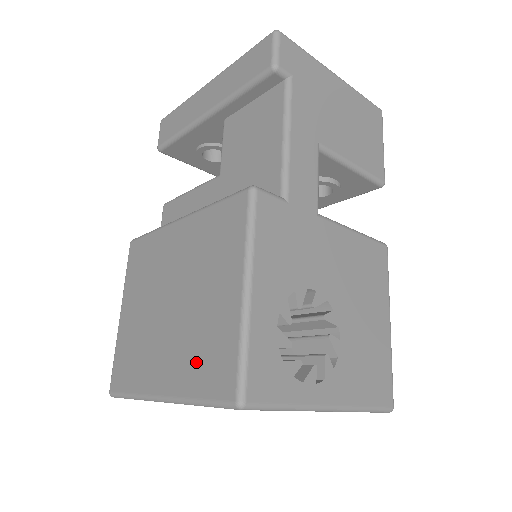
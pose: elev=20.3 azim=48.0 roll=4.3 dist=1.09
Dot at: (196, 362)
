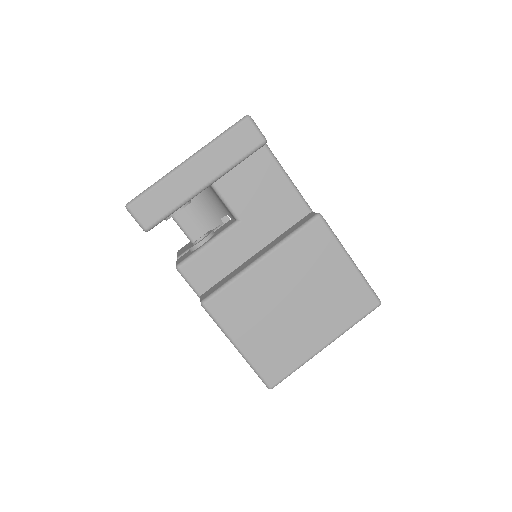
Dot at: (342, 311)
